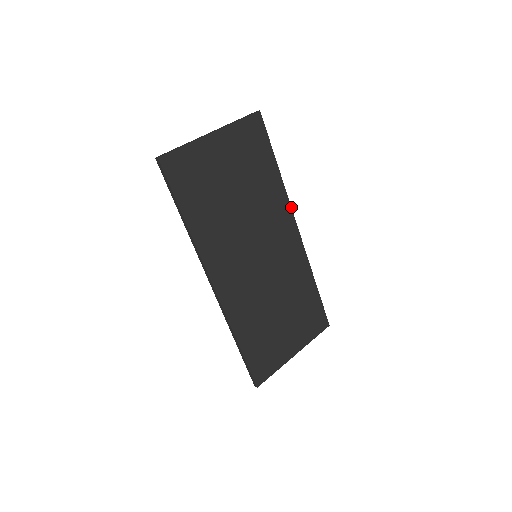
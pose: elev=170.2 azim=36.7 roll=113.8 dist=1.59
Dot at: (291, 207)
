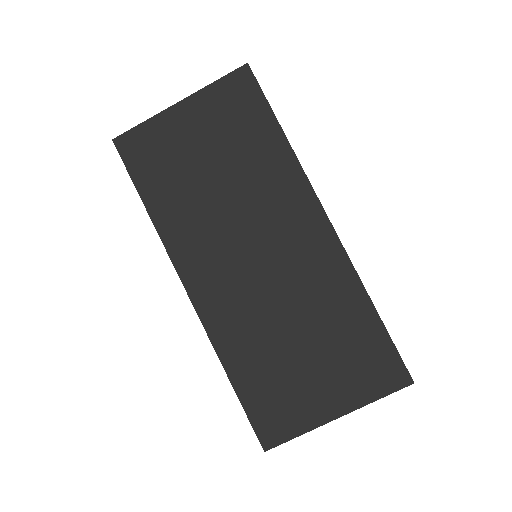
Dot at: (311, 186)
